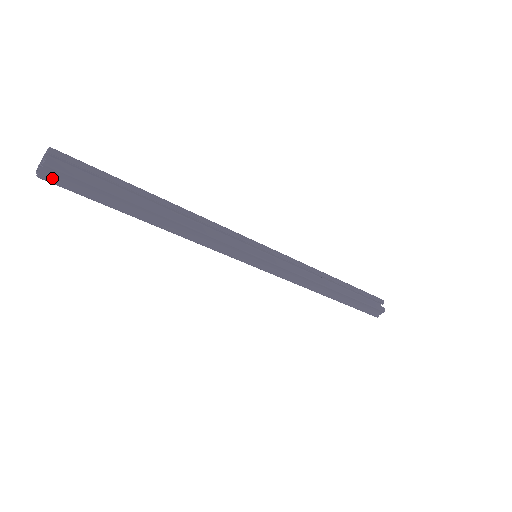
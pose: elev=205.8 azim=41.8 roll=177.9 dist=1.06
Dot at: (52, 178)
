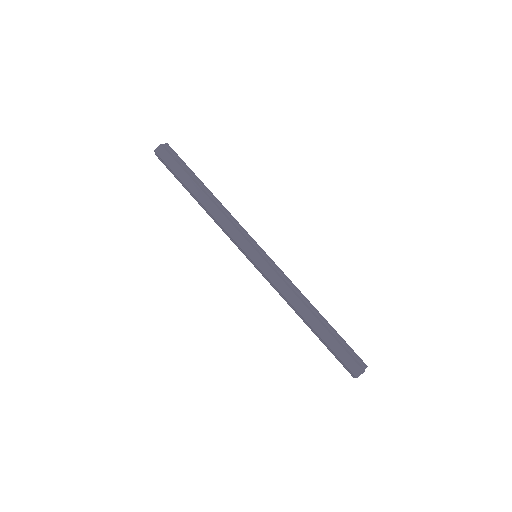
Dot at: (160, 153)
